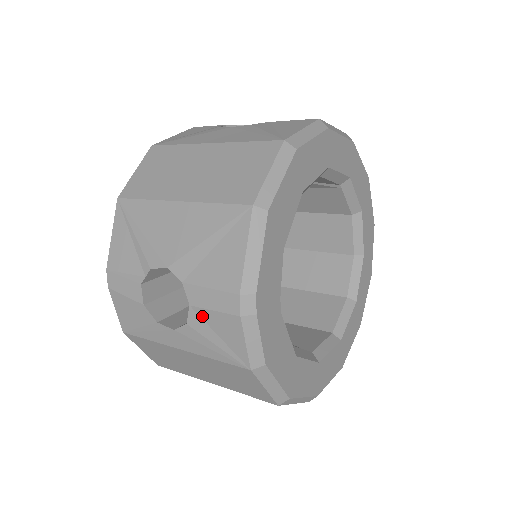
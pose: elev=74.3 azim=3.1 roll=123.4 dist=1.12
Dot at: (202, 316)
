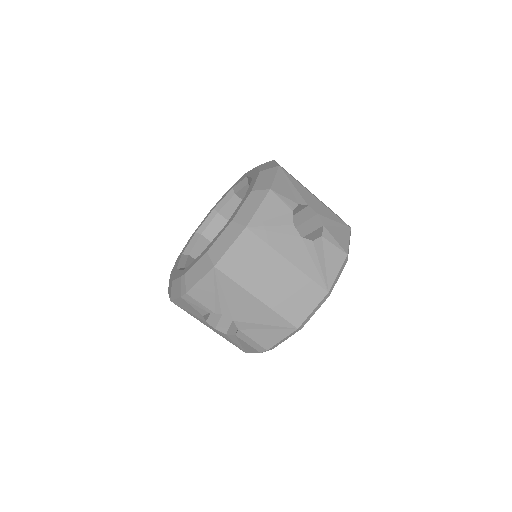
Dot at: (239, 339)
